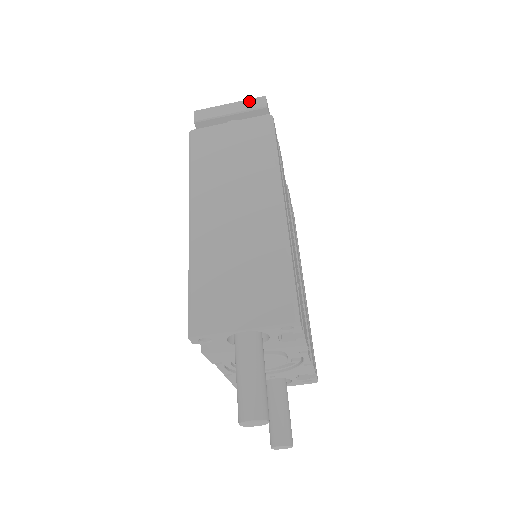
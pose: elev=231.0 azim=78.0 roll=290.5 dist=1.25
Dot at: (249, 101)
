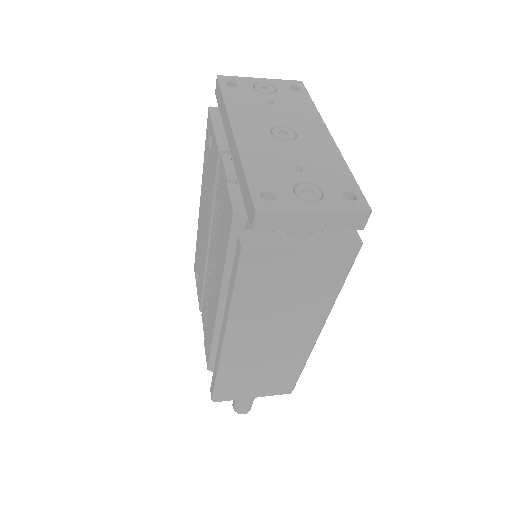
Dot at: (346, 216)
